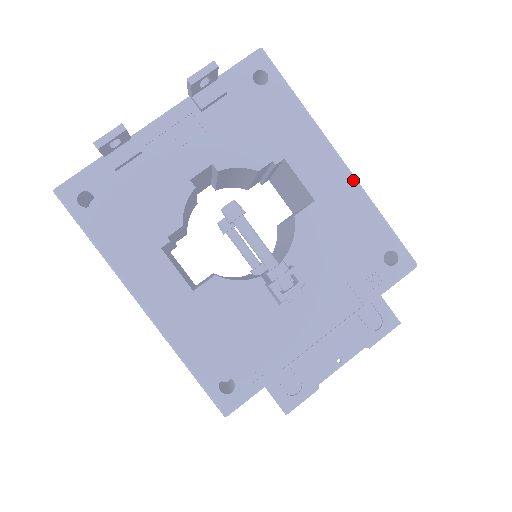
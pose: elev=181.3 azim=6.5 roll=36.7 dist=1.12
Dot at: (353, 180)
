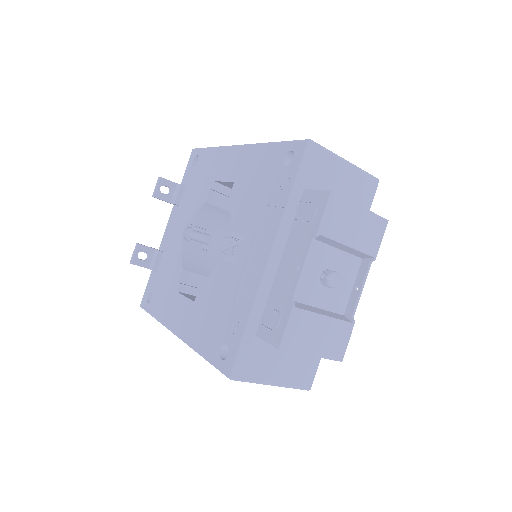
Dot at: (249, 147)
